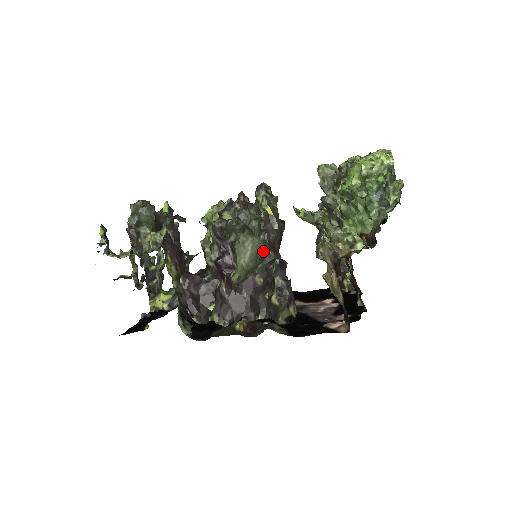
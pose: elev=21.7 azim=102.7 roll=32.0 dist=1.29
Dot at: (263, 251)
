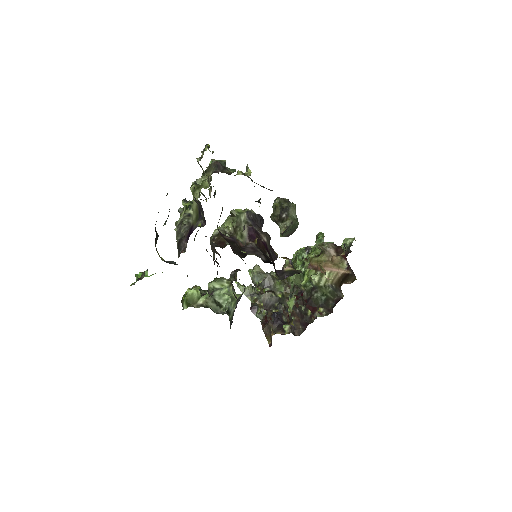
Dot at: occluded
